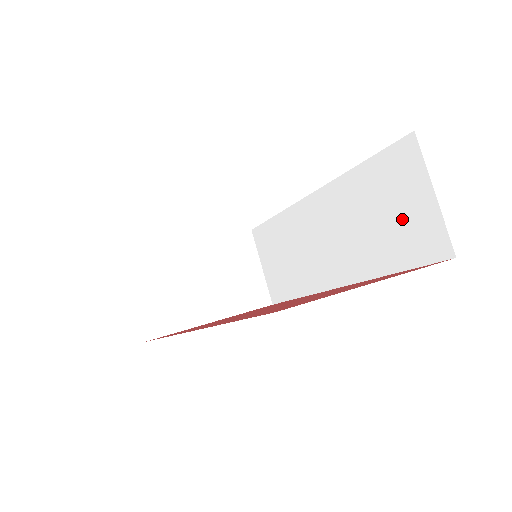
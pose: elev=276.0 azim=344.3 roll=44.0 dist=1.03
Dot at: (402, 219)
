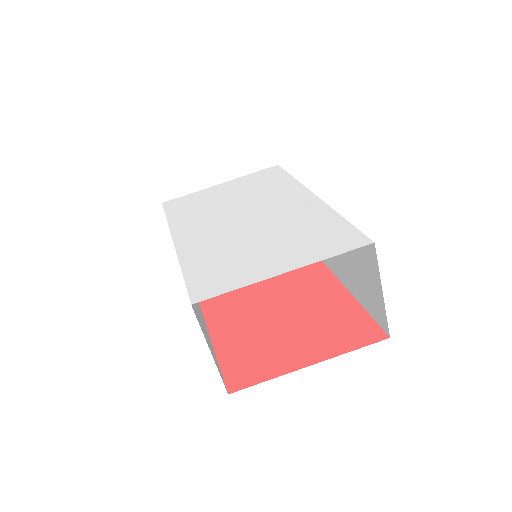
Dot at: (365, 282)
